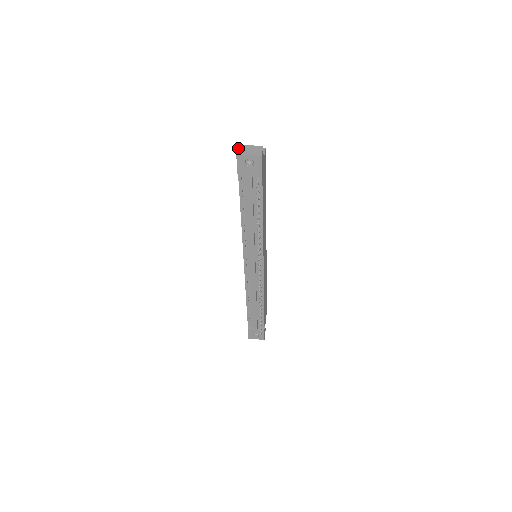
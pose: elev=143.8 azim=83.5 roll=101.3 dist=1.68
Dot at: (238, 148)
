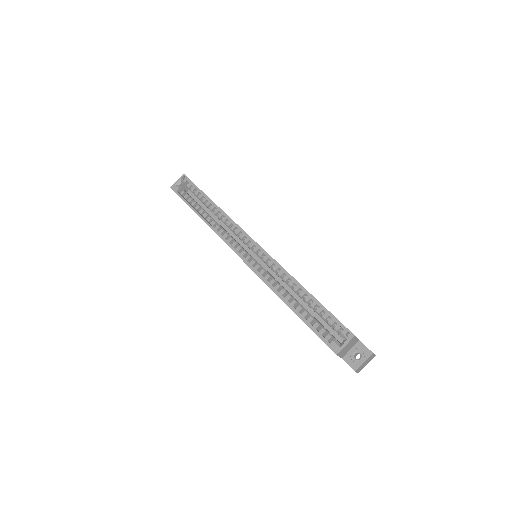
Dot at: (357, 372)
